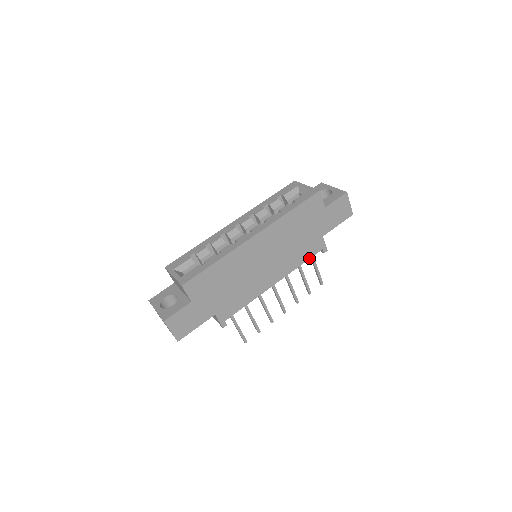
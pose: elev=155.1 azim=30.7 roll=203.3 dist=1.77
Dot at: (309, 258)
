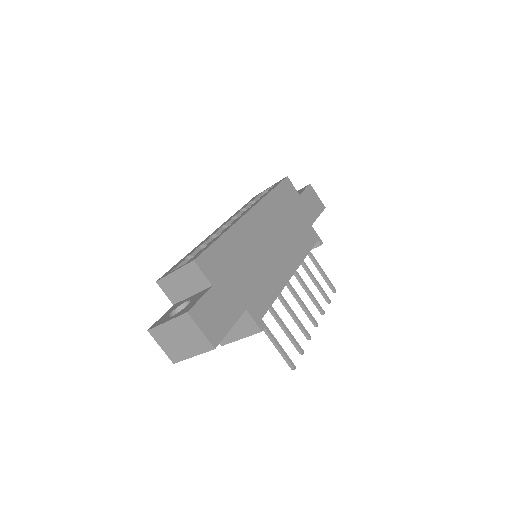
Dot at: (311, 248)
